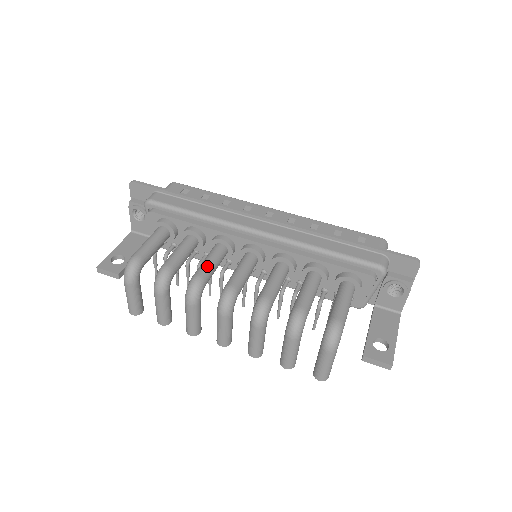
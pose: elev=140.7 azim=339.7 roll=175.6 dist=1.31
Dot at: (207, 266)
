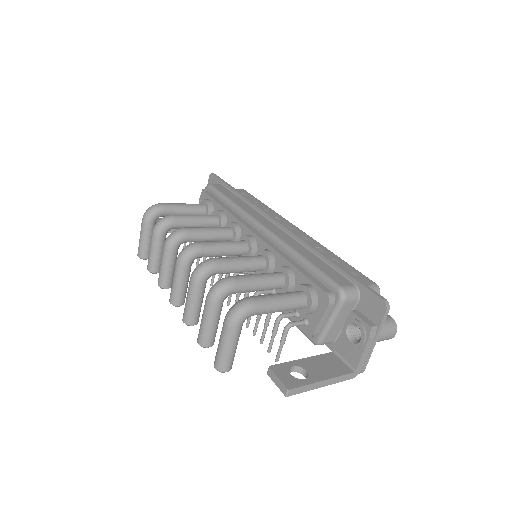
Dot at: (200, 228)
